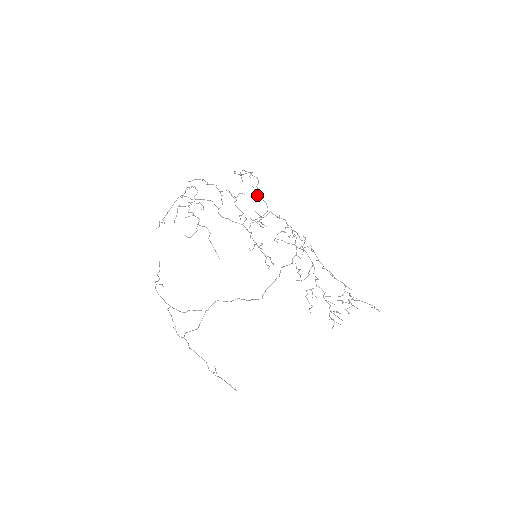
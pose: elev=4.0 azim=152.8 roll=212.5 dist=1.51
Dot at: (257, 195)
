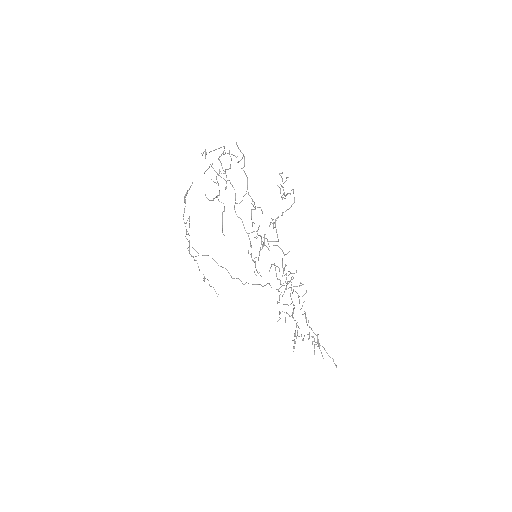
Dot at: (275, 223)
